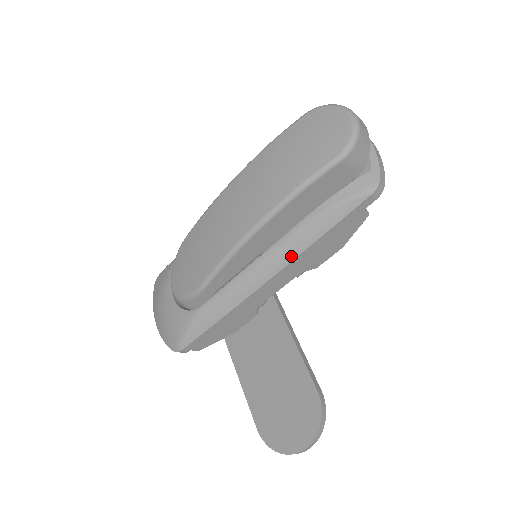
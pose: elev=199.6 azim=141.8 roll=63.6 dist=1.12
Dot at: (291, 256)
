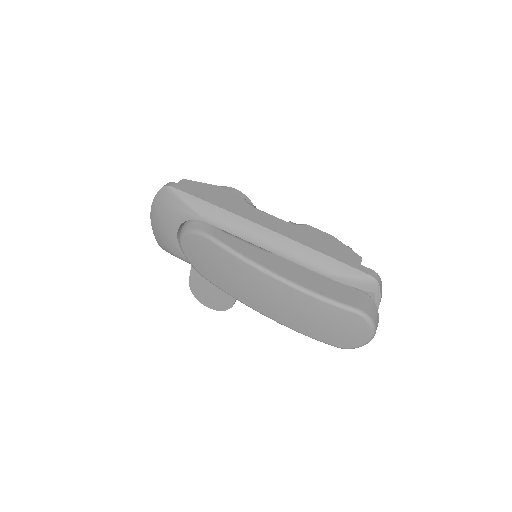
Dot at: occluded
